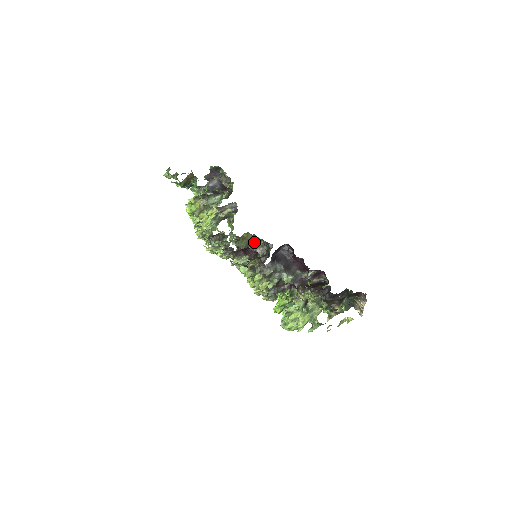
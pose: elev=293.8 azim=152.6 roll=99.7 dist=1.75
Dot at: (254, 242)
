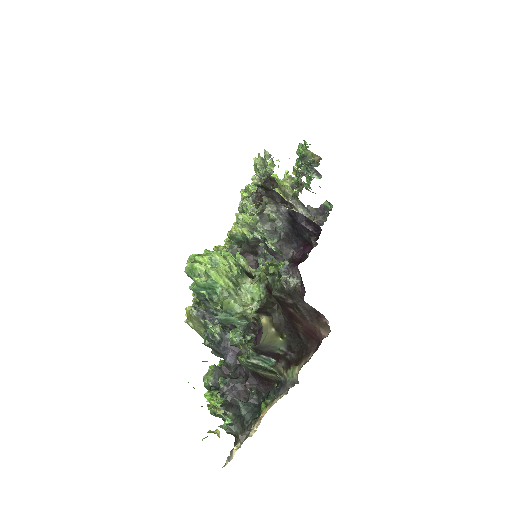
Dot at: occluded
